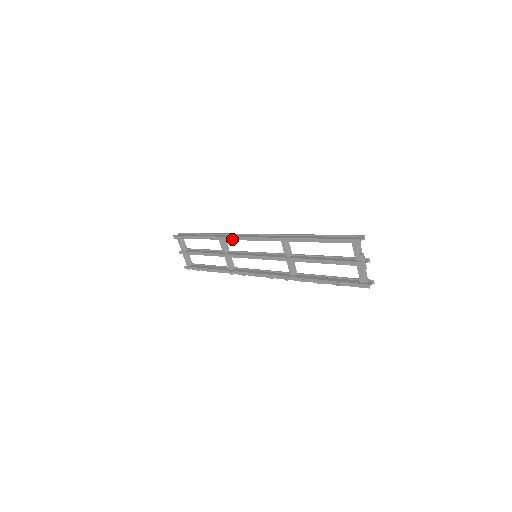
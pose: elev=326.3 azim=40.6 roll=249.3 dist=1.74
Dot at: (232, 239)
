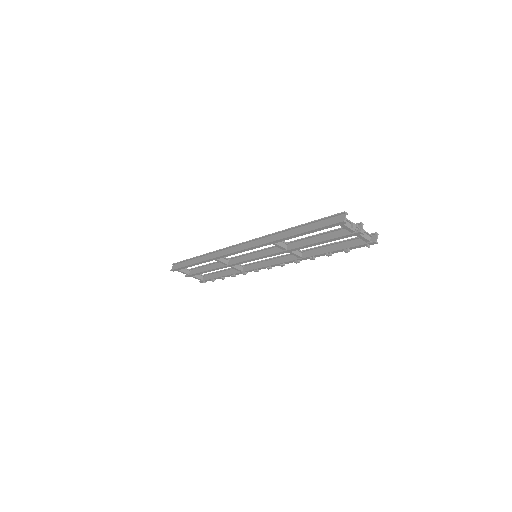
Dot at: occluded
